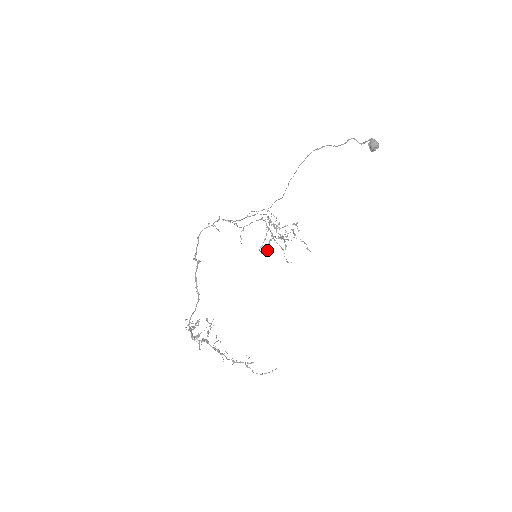
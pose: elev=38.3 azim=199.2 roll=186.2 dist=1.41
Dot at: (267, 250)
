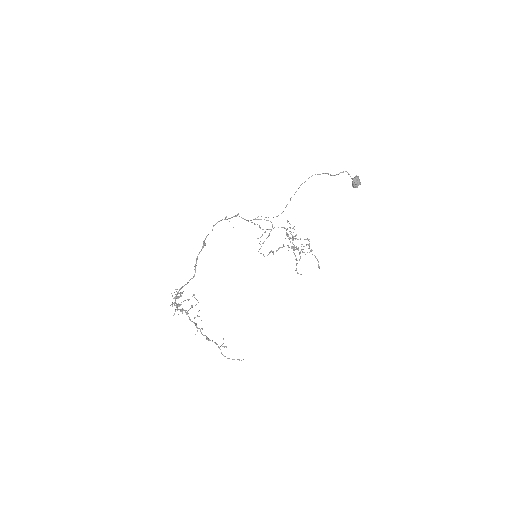
Dot at: occluded
